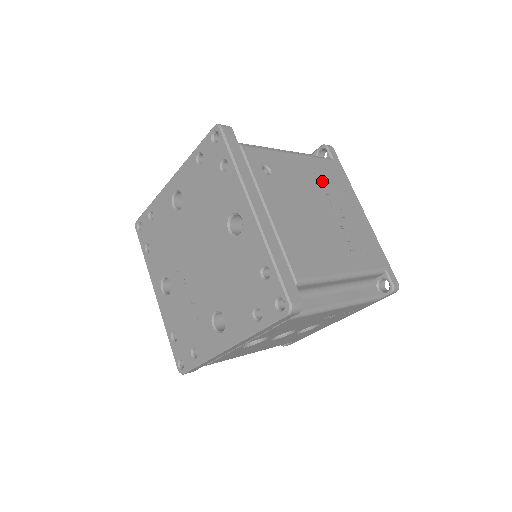
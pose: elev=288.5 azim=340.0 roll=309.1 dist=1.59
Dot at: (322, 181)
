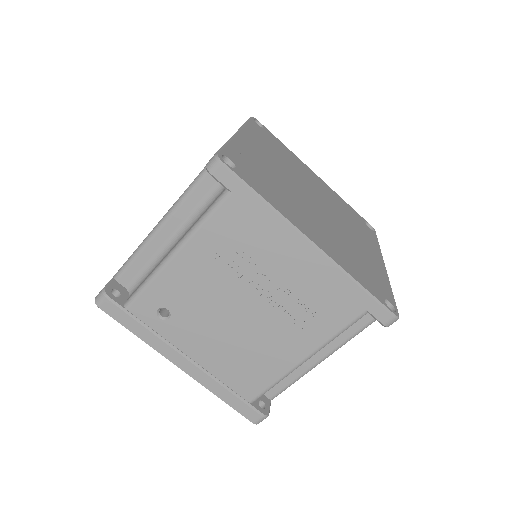
Dot at: (229, 258)
